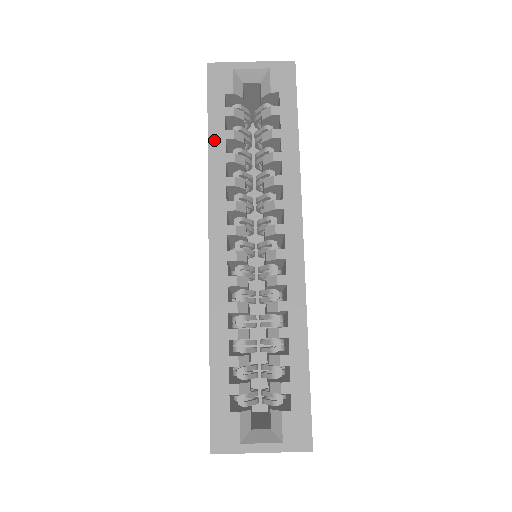
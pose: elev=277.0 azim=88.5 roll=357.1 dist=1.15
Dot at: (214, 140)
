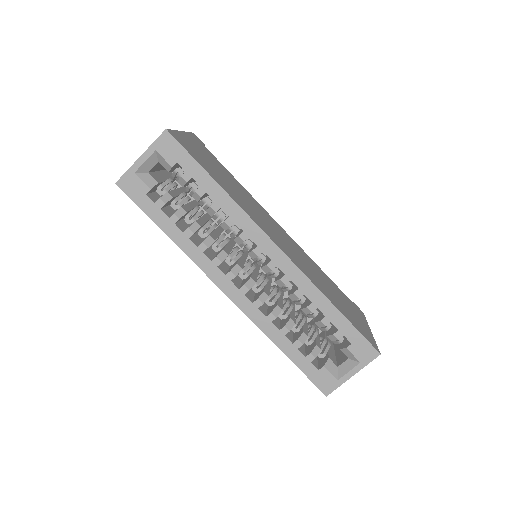
Dot at: (169, 231)
